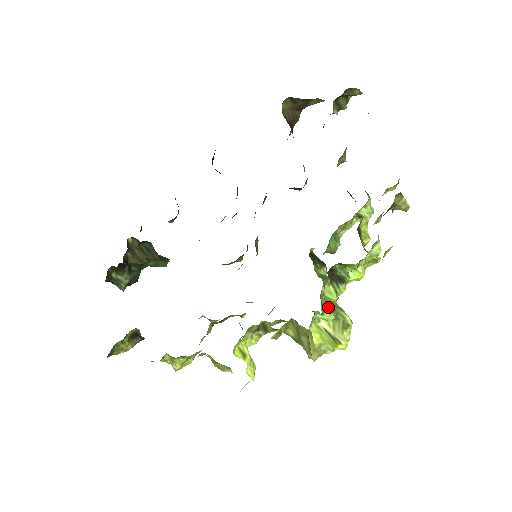
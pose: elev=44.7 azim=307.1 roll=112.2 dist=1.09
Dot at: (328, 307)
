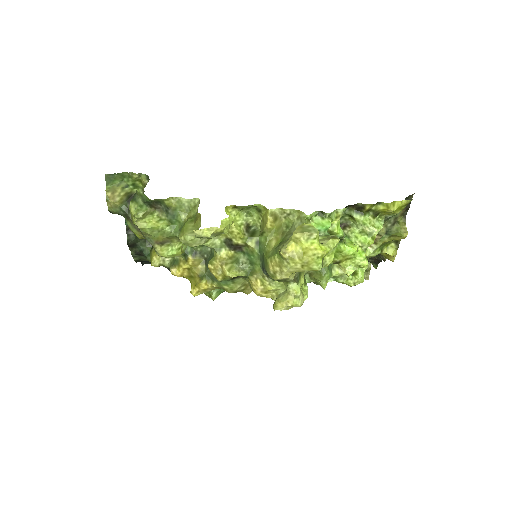
Dot at: occluded
